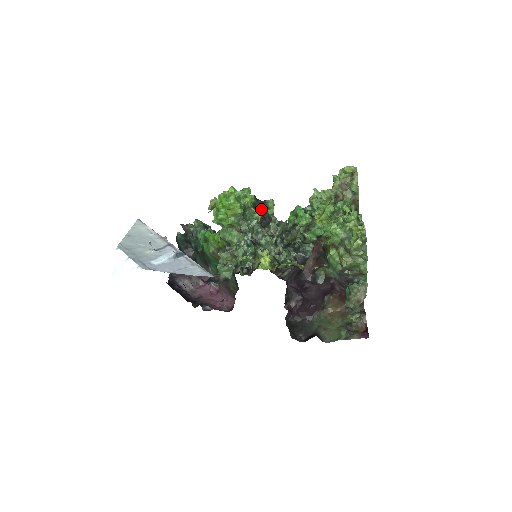
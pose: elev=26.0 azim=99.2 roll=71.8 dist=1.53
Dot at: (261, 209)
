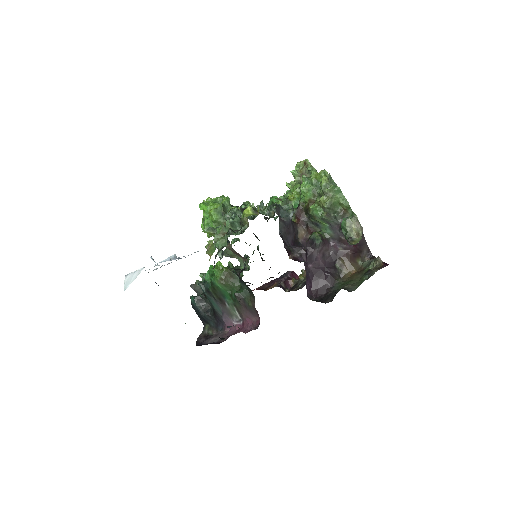
Dot at: occluded
